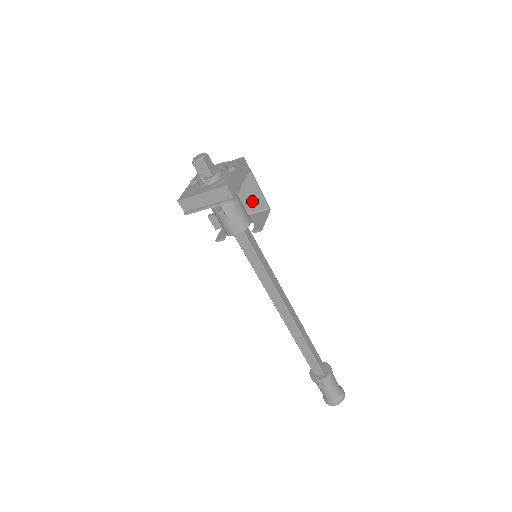
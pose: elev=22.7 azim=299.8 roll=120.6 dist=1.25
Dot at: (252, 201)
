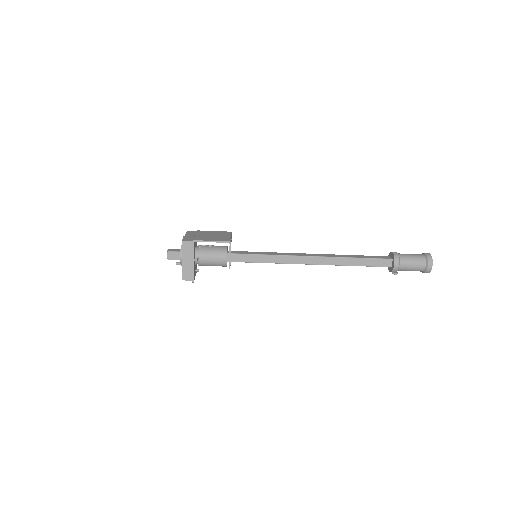
Dot at: occluded
